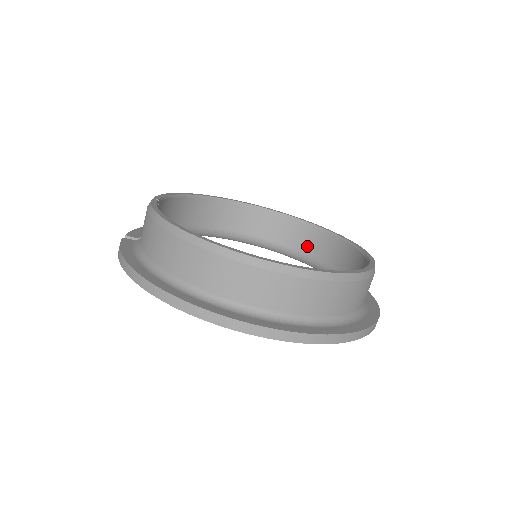
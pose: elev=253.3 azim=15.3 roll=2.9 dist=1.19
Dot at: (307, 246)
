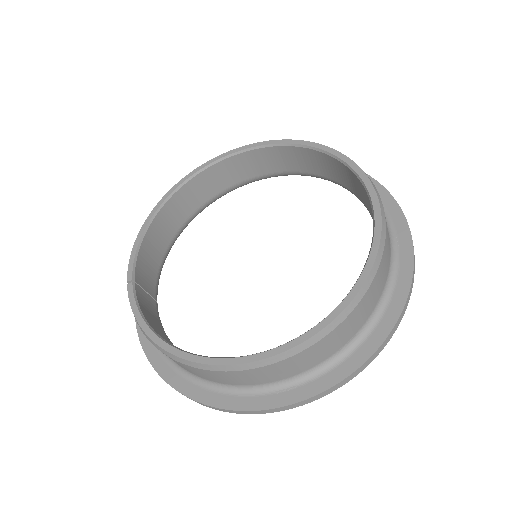
Dot at: (301, 166)
